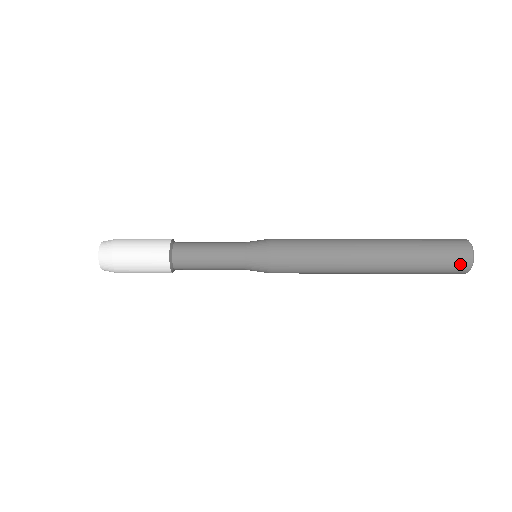
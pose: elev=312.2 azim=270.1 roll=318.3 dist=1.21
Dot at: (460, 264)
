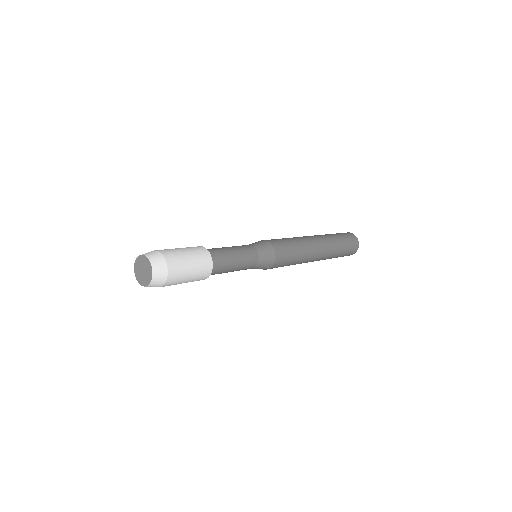
Dot at: (355, 247)
